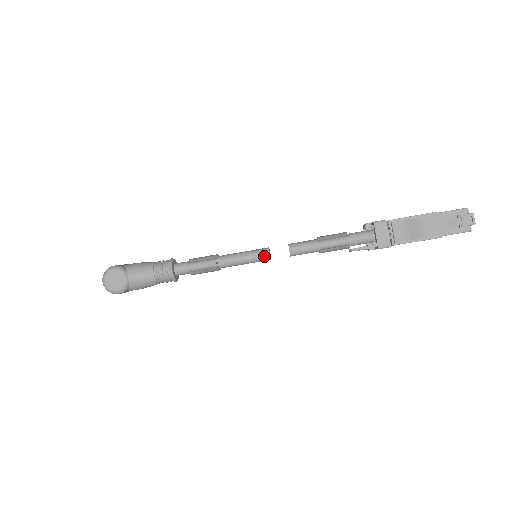
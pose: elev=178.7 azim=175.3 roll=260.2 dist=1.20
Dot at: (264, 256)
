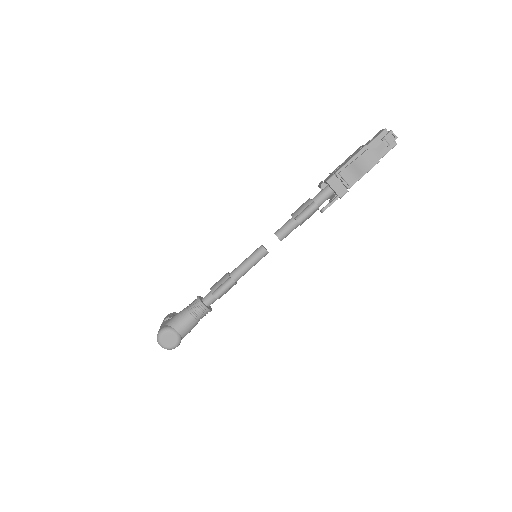
Dot at: (263, 254)
